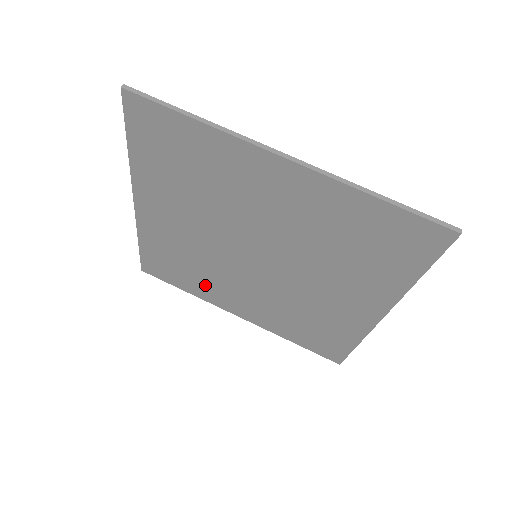
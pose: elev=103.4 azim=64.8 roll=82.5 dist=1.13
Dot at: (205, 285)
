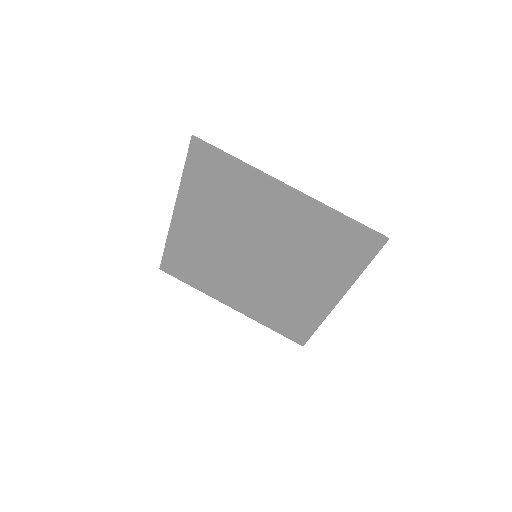
Dot at: (210, 281)
